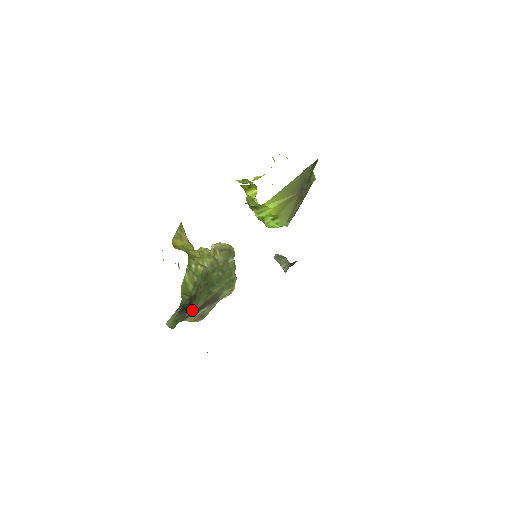
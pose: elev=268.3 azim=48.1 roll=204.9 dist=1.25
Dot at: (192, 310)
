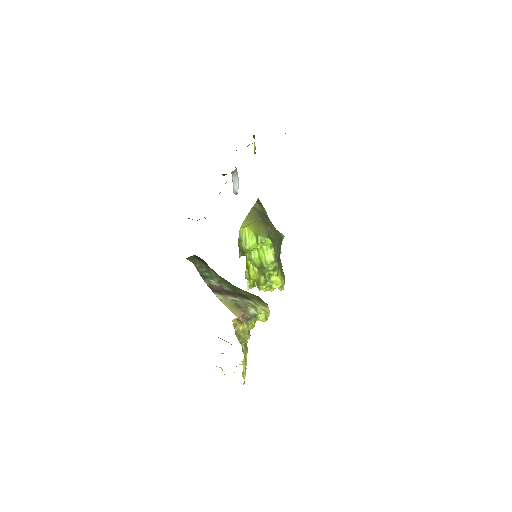
Dot at: (217, 283)
